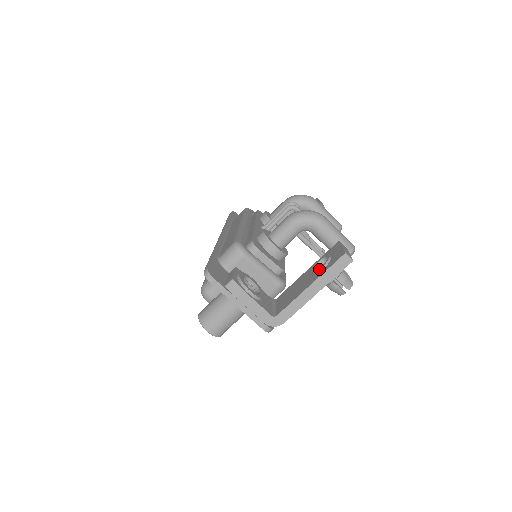
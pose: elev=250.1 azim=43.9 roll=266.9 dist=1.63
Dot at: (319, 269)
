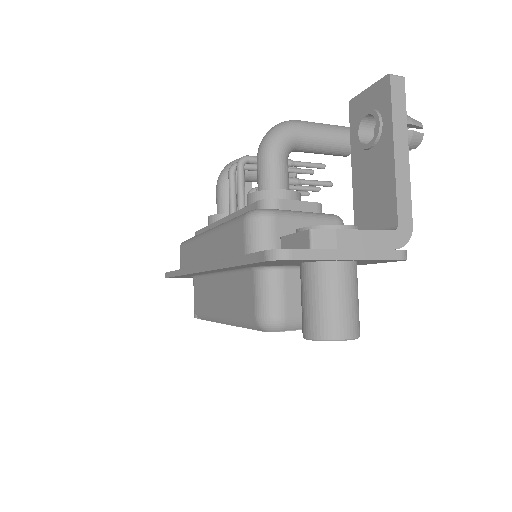
Dot at: (378, 127)
